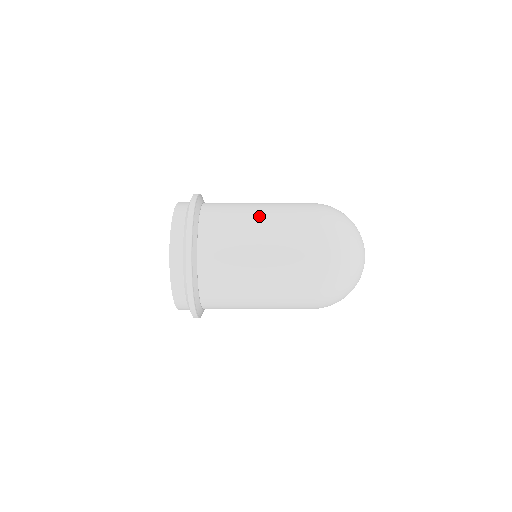
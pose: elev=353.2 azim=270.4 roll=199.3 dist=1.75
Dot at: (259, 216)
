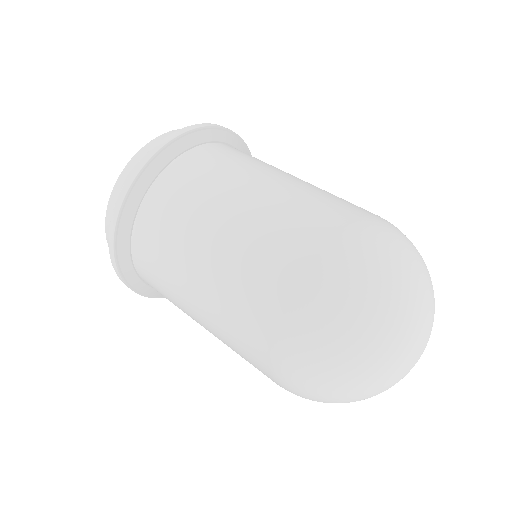
Dot at: (256, 188)
